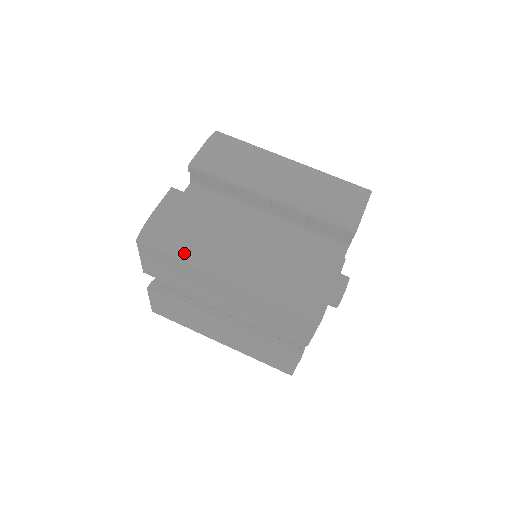
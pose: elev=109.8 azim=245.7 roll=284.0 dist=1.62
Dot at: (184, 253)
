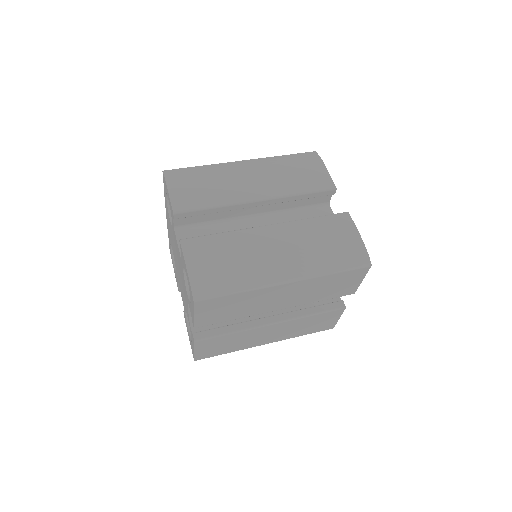
Dot at: (241, 285)
